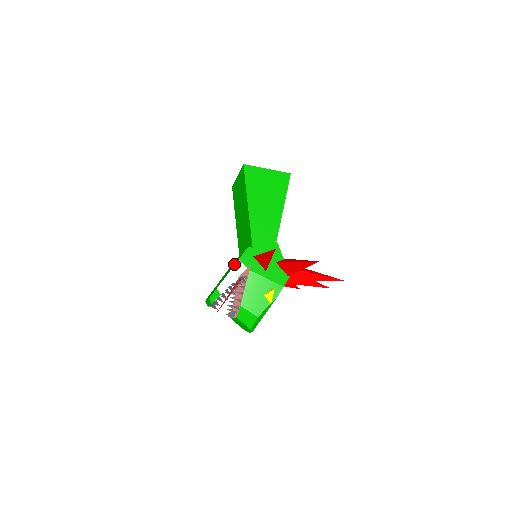
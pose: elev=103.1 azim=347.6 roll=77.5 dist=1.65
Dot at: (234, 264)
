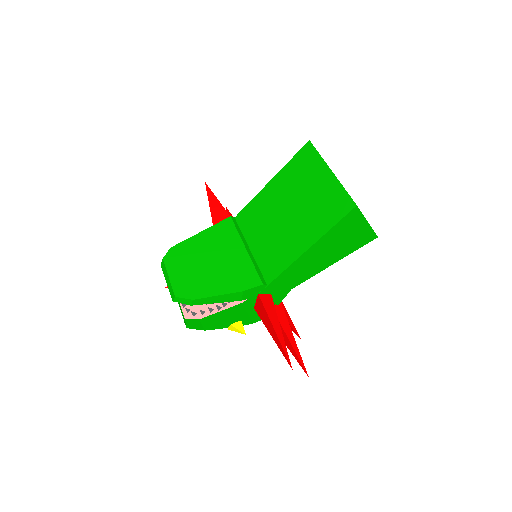
Dot at: (232, 283)
